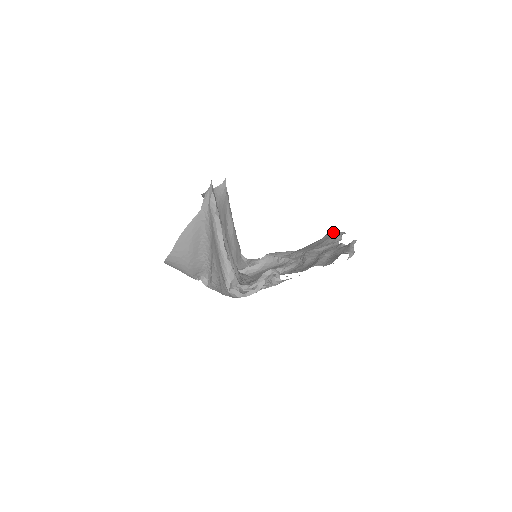
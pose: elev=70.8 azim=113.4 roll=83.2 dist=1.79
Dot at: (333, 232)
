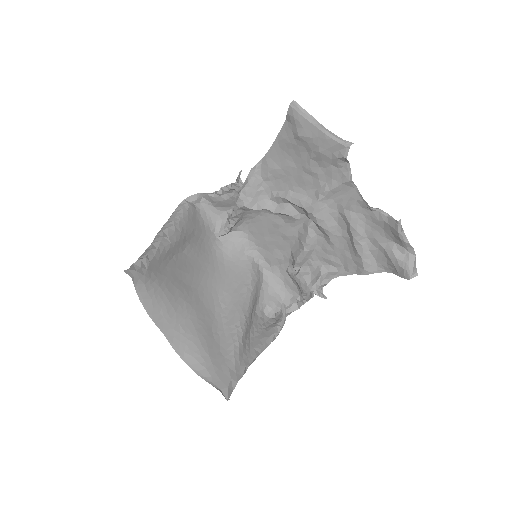
Dot at: (310, 127)
